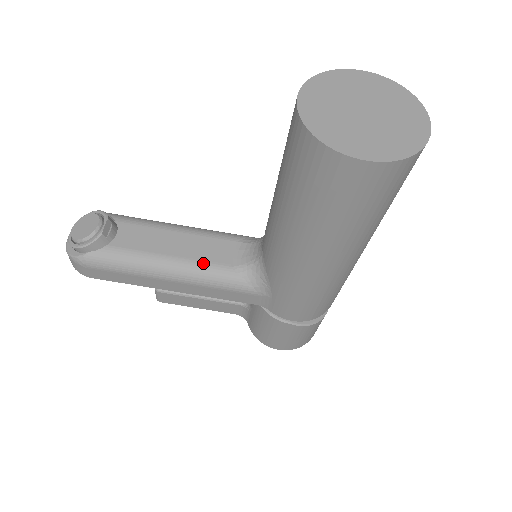
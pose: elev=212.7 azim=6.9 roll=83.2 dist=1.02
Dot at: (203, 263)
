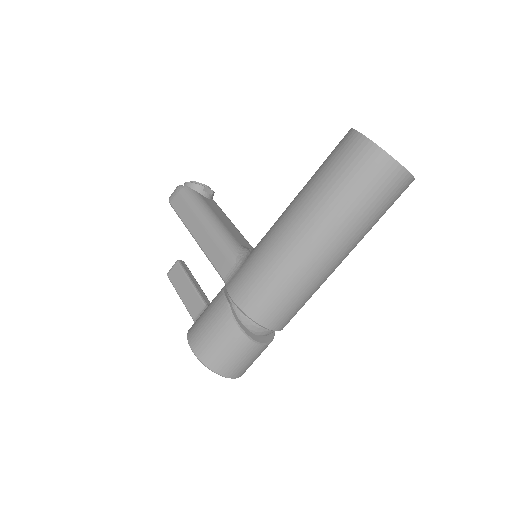
Dot at: (228, 231)
